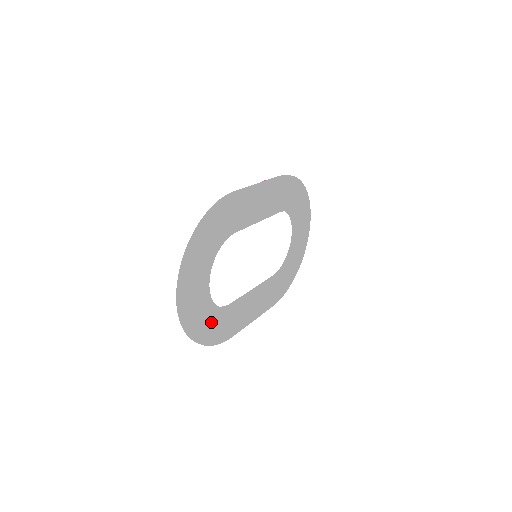
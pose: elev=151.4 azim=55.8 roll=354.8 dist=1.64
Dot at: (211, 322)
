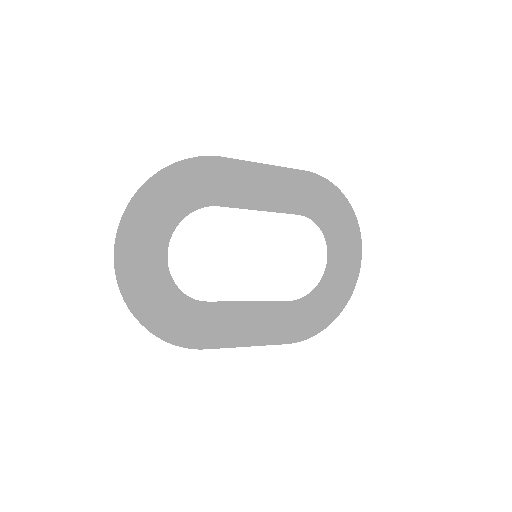
Dot at: (168, 307)
